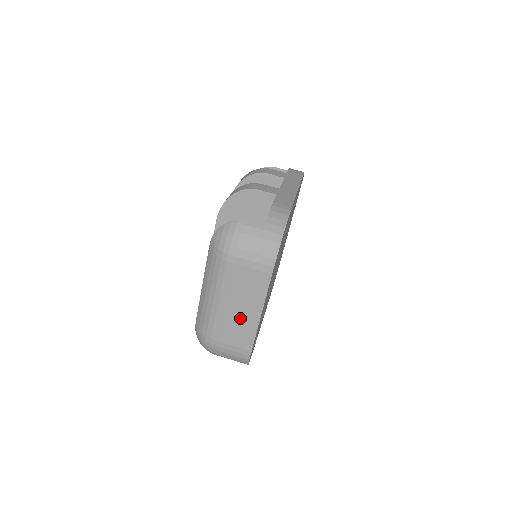
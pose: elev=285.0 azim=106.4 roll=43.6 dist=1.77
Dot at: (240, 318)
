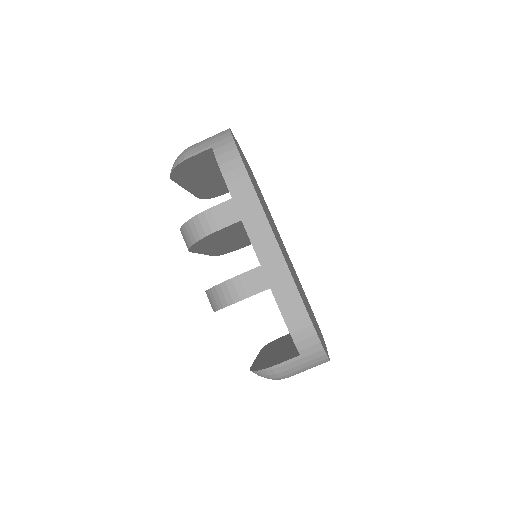
Dot at: occluded
